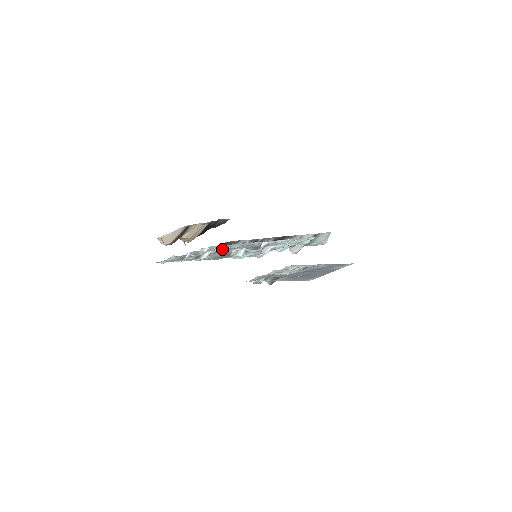
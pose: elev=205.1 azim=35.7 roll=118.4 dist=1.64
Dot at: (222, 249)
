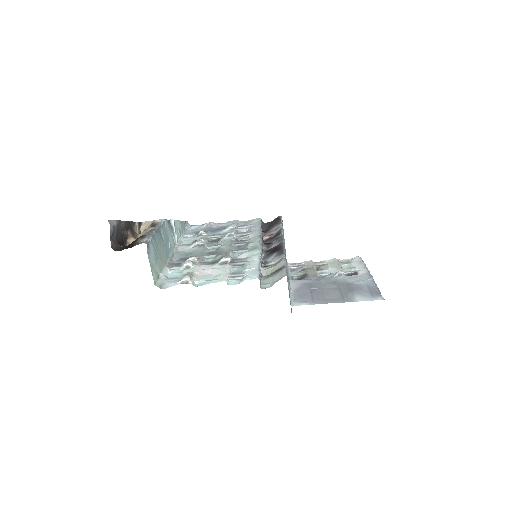
Dot at: (229, 237)
